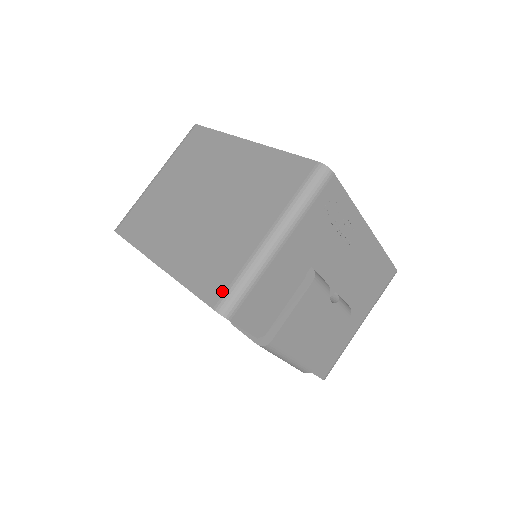
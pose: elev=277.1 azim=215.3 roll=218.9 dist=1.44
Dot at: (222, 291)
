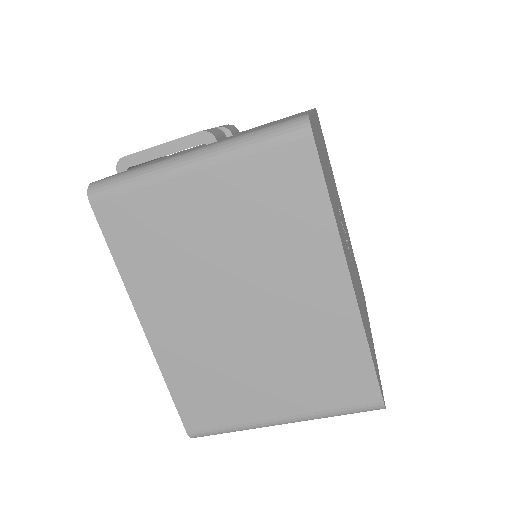
Dot at: (204, 427)
